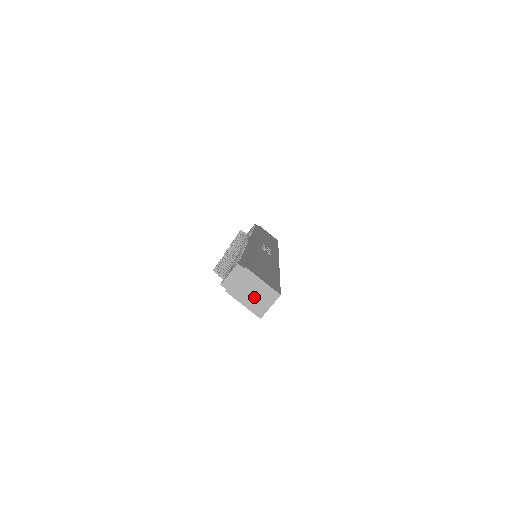
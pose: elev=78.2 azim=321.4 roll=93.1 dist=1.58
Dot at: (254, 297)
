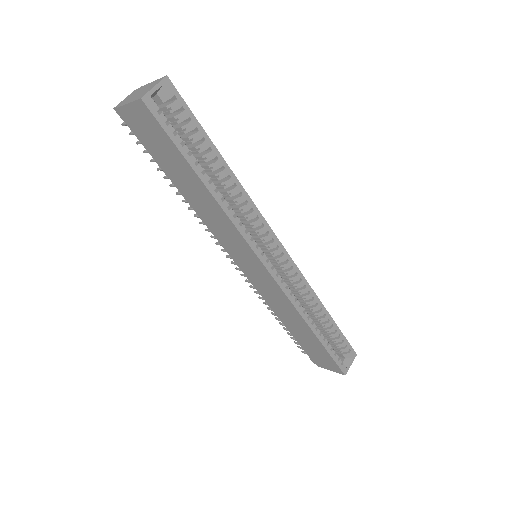
Dot at: (141, 93)
